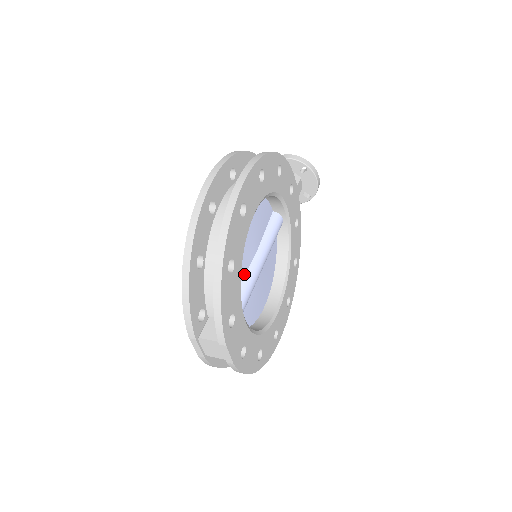
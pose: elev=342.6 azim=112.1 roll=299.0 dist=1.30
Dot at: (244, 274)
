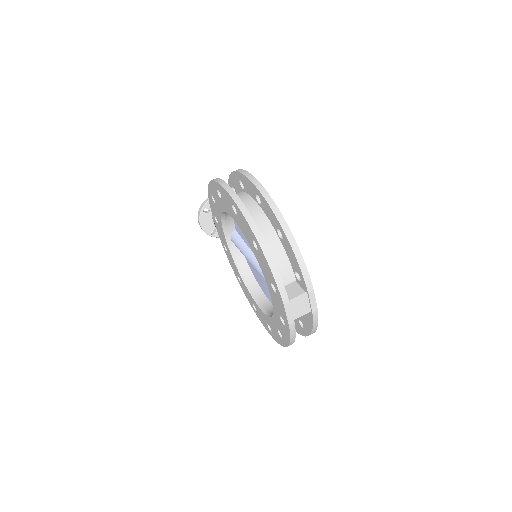
Dot at: occluded
